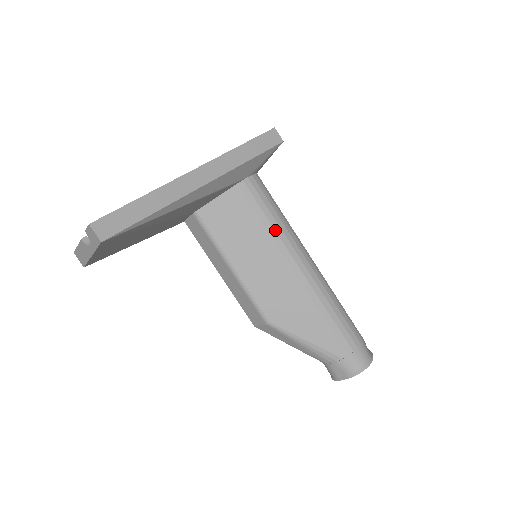
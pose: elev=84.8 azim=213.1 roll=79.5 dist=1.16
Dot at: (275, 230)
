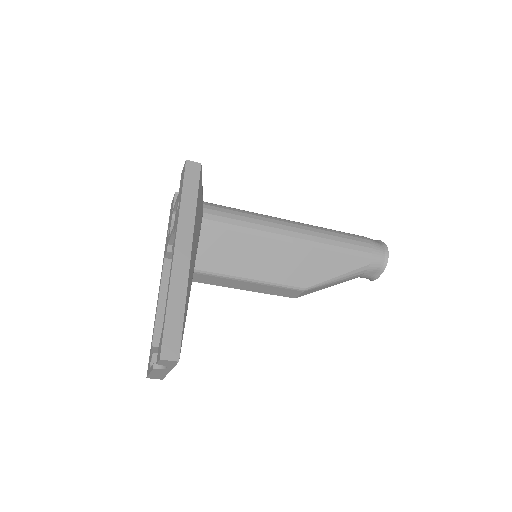
Dot at: (255, 229)
